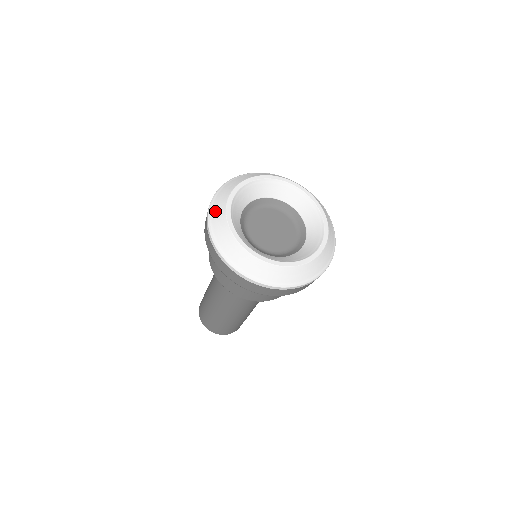
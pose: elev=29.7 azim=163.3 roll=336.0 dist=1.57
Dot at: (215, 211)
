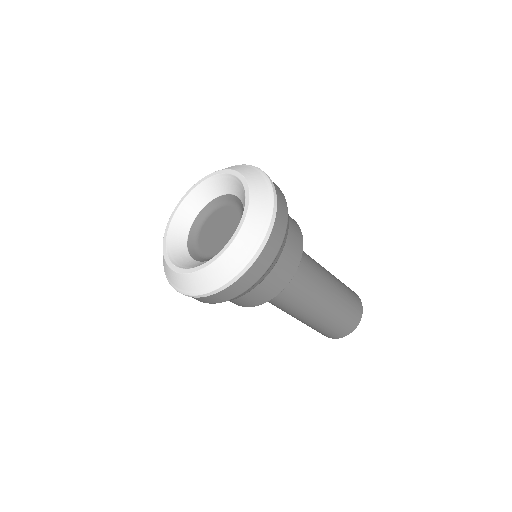
Dot at: occluded
